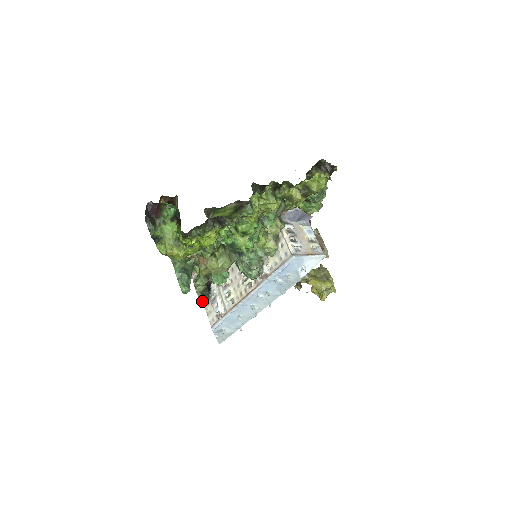
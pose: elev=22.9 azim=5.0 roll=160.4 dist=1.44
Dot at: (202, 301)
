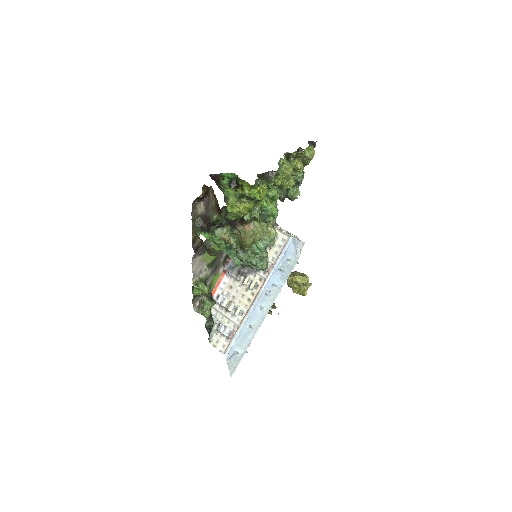
Dot at: (208, 331)
